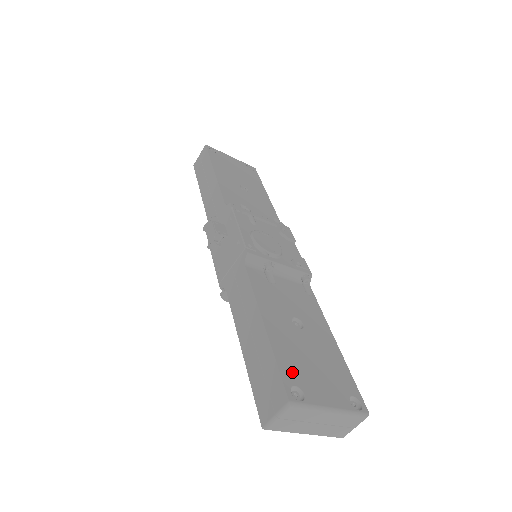
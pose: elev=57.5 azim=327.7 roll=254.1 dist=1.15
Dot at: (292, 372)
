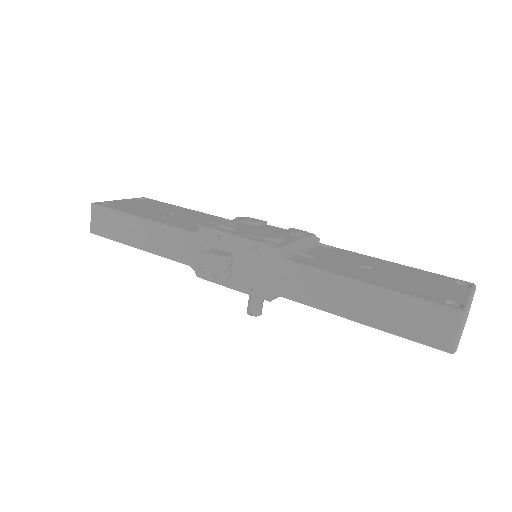
Dot at: (429, 295)
